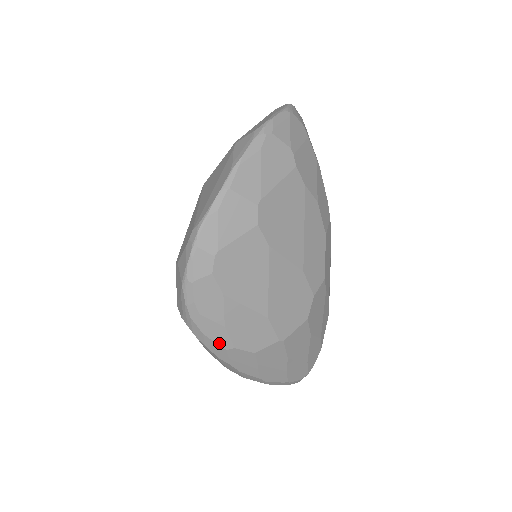
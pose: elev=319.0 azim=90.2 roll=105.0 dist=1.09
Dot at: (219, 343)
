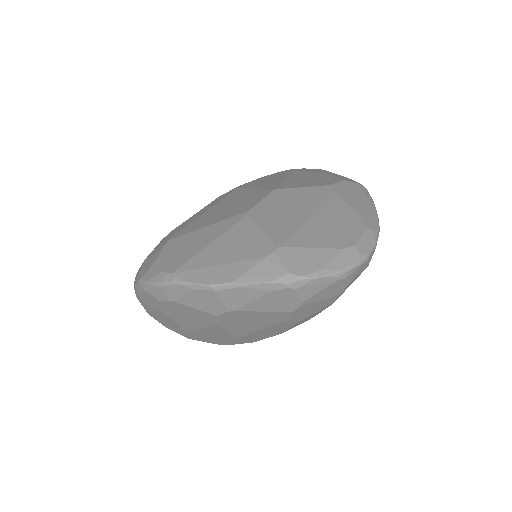
Dot at: (145, 308)
